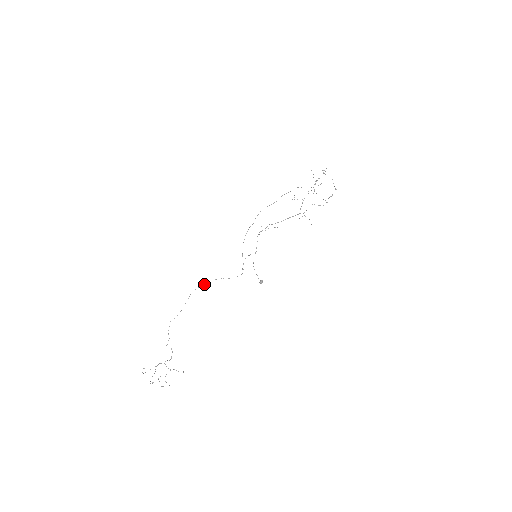
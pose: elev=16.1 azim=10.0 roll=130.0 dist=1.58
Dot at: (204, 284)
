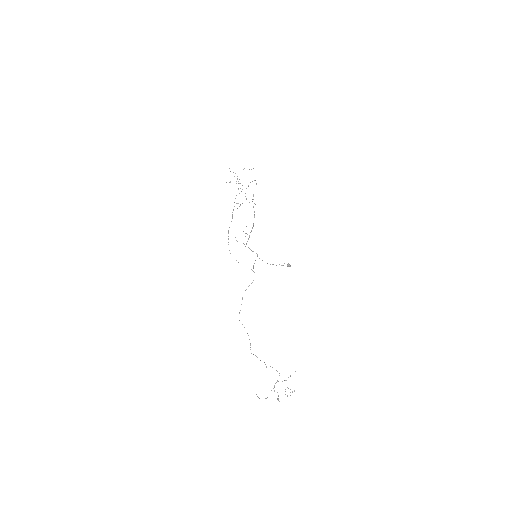
Dot at: occluded
